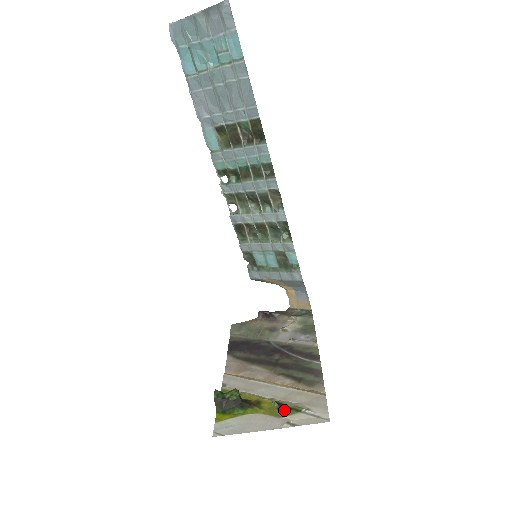
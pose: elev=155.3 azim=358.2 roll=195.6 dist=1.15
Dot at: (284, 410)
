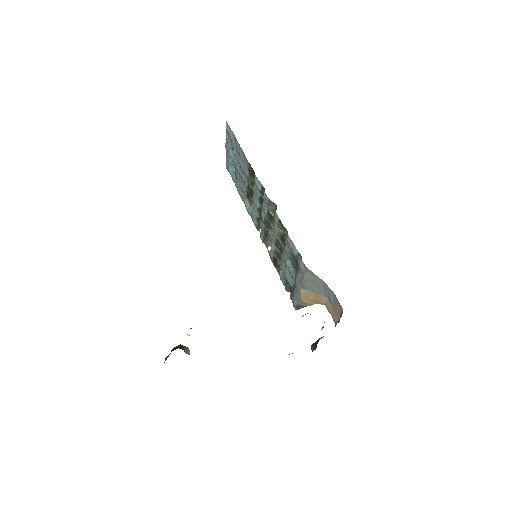
Dot at: occluded
